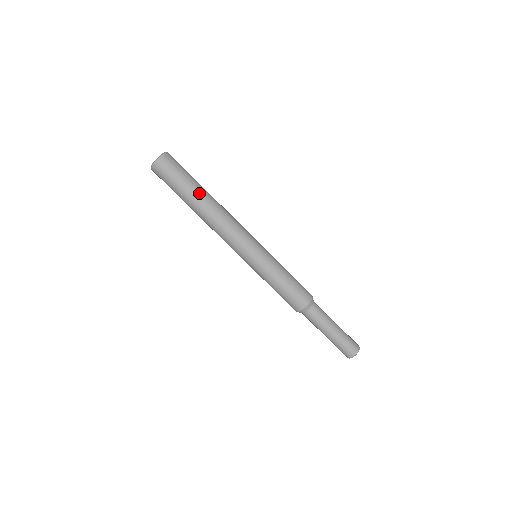
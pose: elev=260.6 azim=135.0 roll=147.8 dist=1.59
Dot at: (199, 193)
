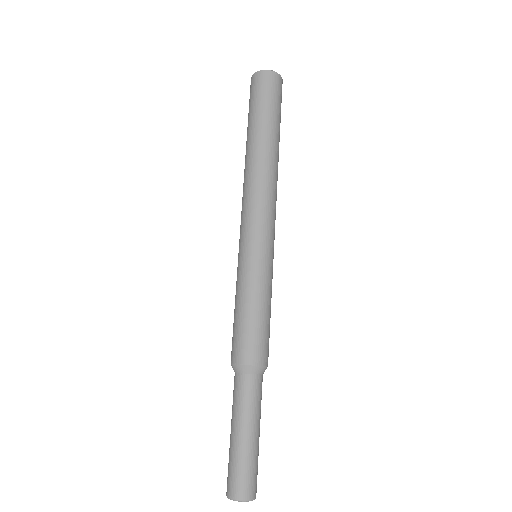
Dot at: (279, 141)
